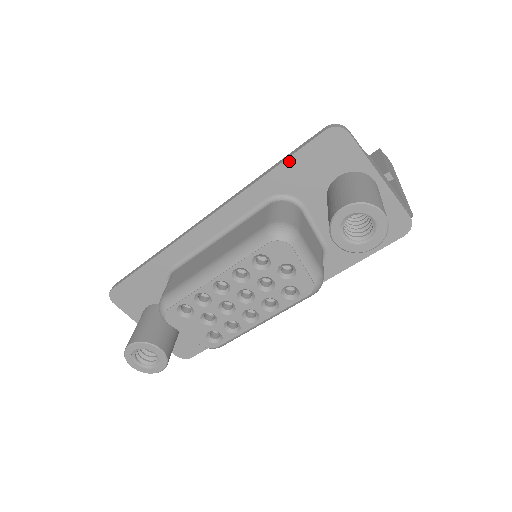
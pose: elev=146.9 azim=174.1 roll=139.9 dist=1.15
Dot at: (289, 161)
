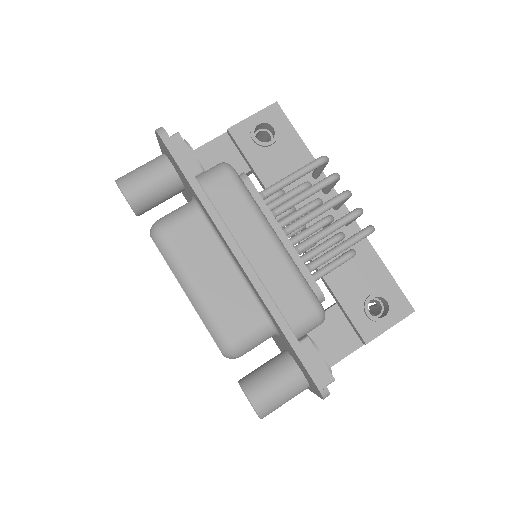
Dot at: (294, 351)
